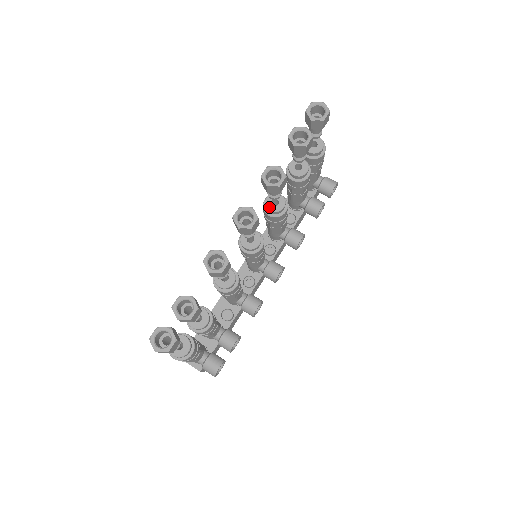
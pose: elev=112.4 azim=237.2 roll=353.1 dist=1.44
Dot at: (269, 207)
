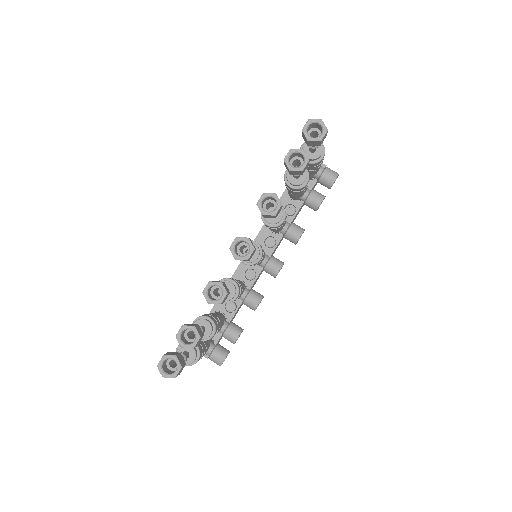
Dot at: (267, 219)
